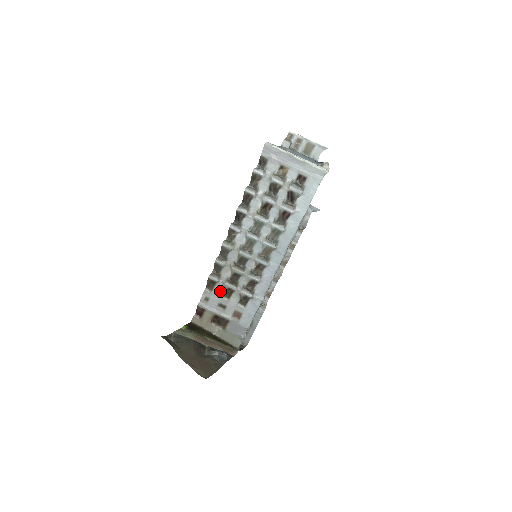
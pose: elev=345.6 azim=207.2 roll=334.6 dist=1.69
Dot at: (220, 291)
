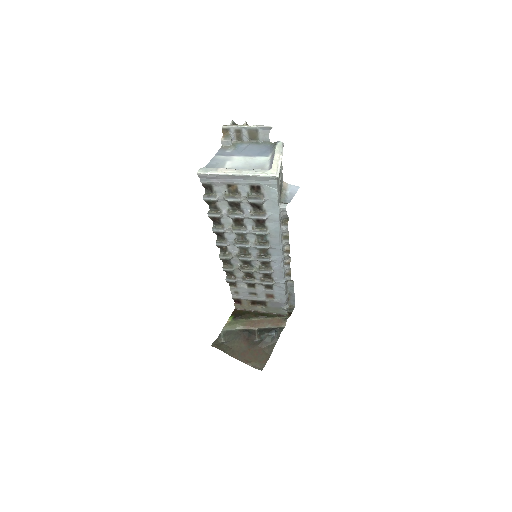
Dot at: (243, 285)
